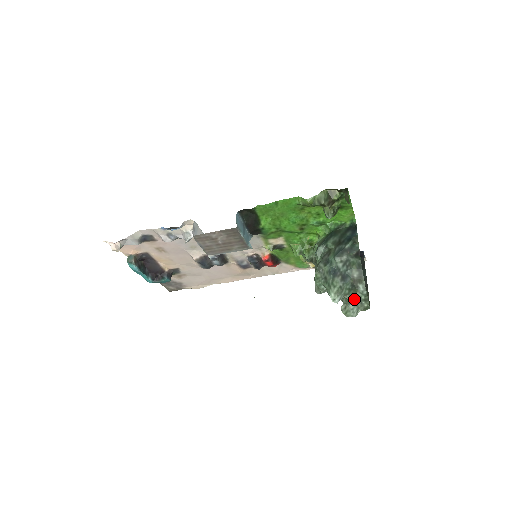
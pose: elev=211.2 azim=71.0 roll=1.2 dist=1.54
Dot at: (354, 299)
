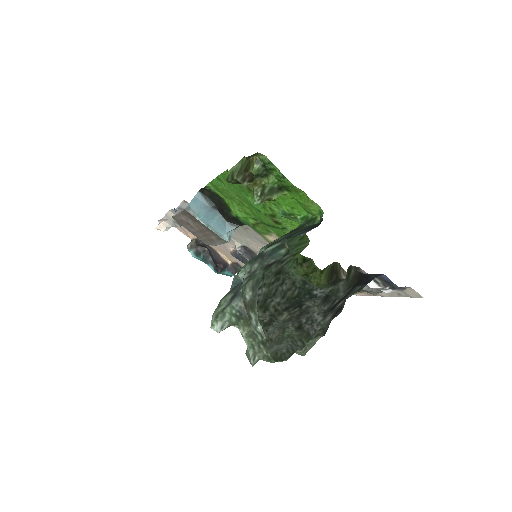
Dot at: (248, 335)
